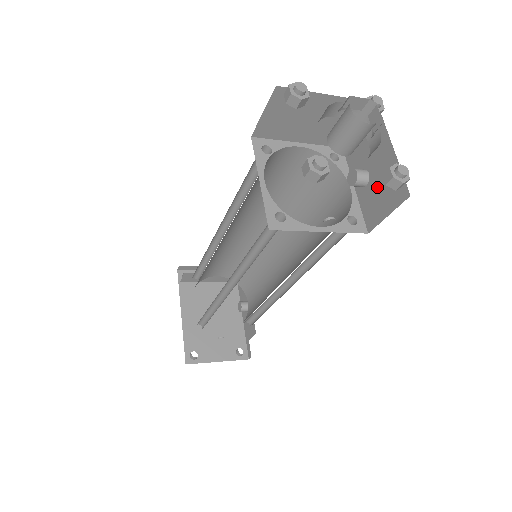
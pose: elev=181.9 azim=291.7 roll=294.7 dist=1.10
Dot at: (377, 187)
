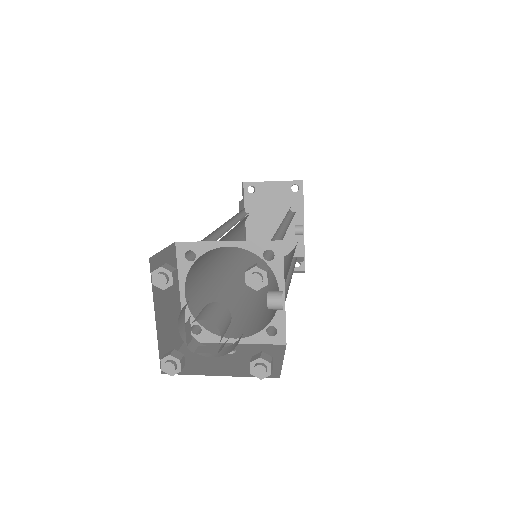
Dot at: occluded
